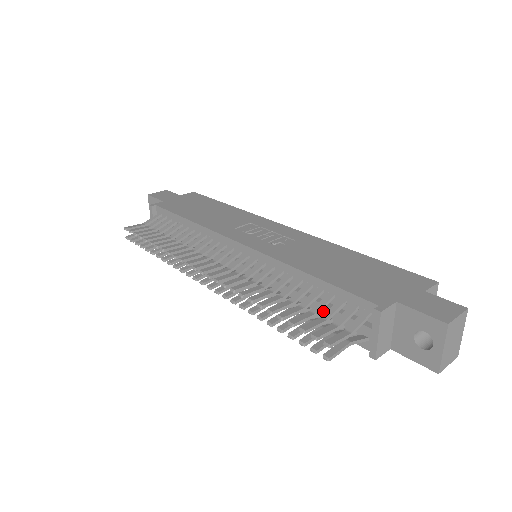
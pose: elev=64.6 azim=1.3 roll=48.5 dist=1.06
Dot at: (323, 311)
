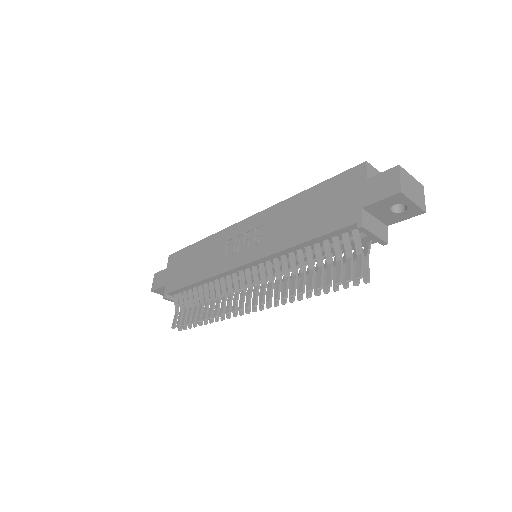
Dot at: (332, 252)
